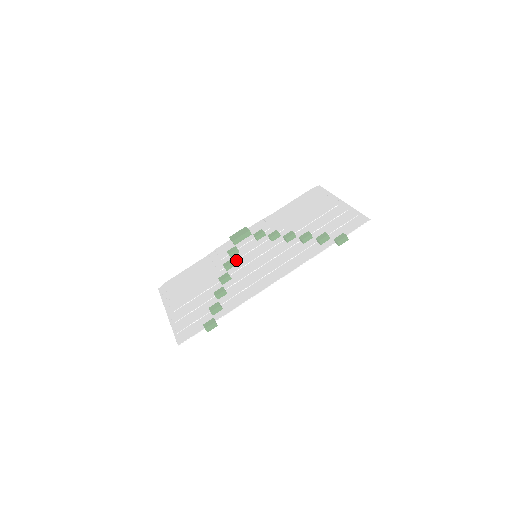
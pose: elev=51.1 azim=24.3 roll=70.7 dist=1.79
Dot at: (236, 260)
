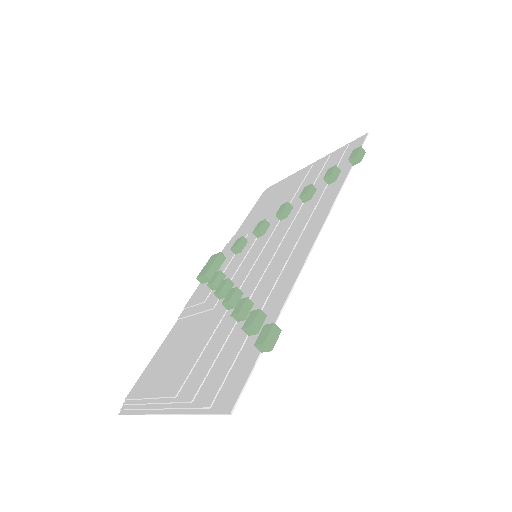
Dot at: occluded
